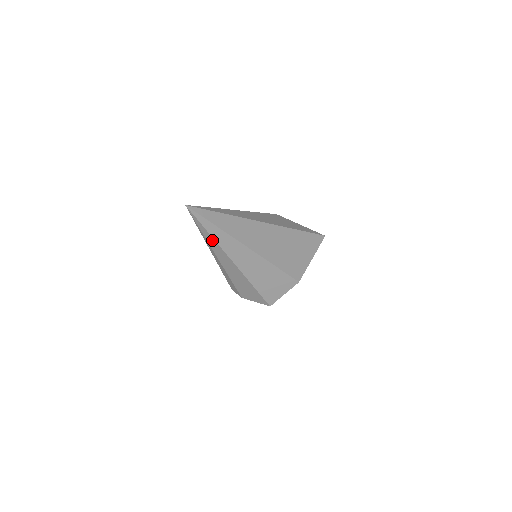
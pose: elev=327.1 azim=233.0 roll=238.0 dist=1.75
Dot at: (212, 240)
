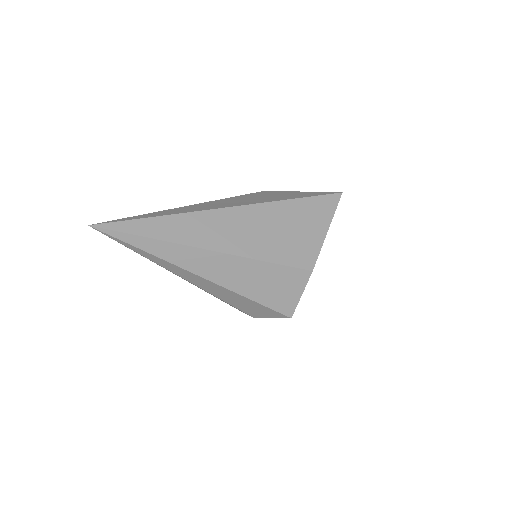
Dot at: (154, 258)
